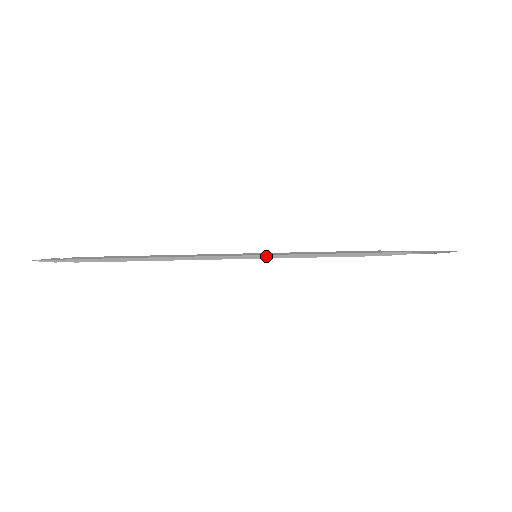
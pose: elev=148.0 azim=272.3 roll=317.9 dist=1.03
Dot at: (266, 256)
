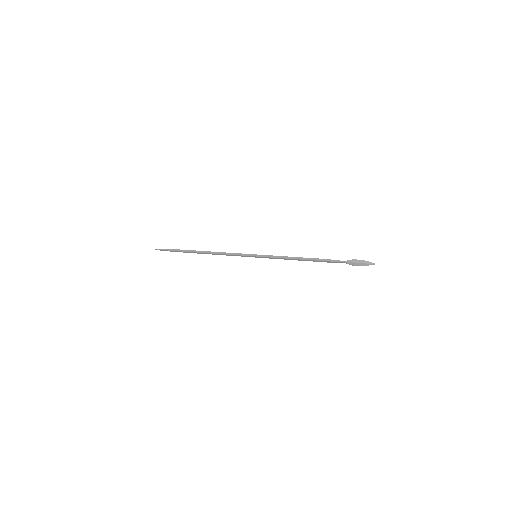
Dot at: (261, 255)
